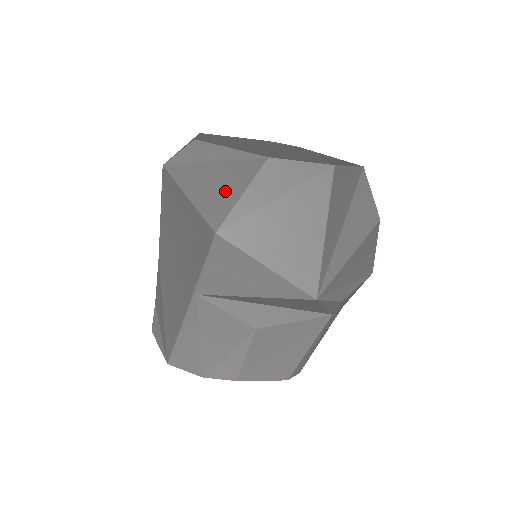
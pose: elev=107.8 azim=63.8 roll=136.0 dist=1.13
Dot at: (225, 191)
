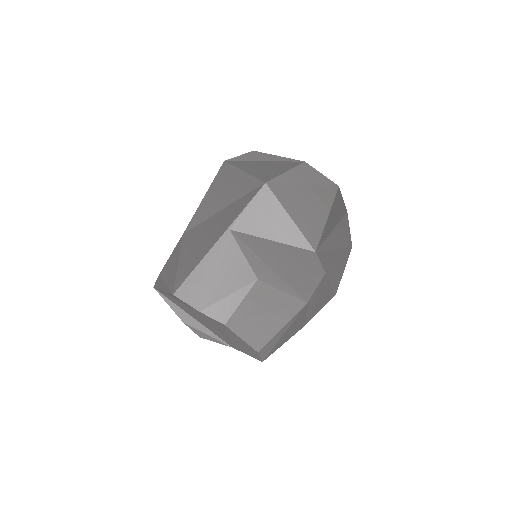
Dot at: (273, 170)
